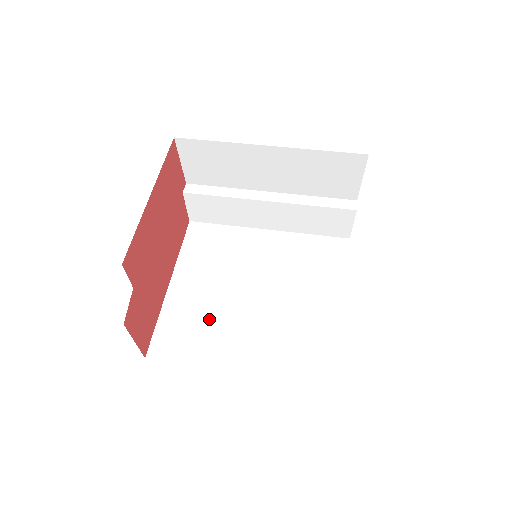
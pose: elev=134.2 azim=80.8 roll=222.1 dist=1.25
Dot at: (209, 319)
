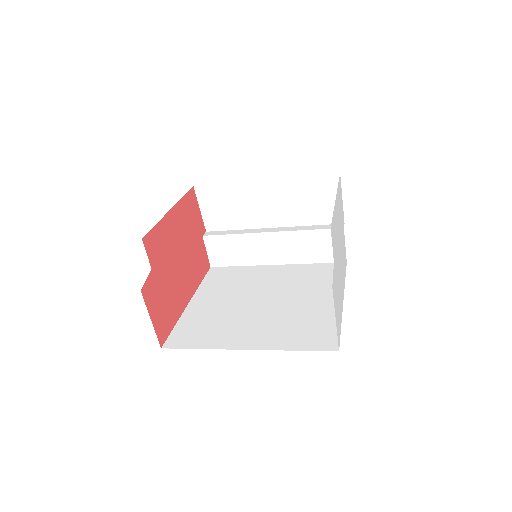
Dot at: (220, 320)
